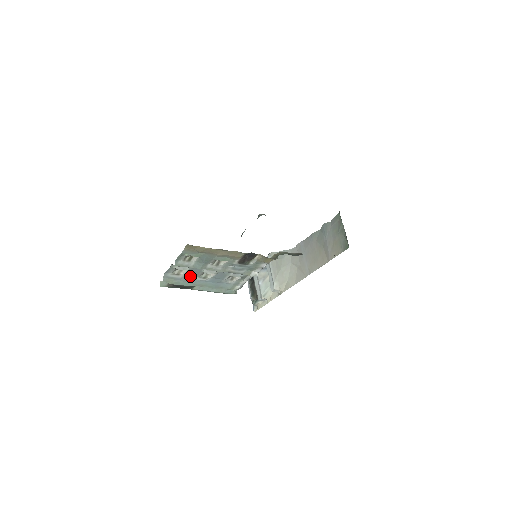
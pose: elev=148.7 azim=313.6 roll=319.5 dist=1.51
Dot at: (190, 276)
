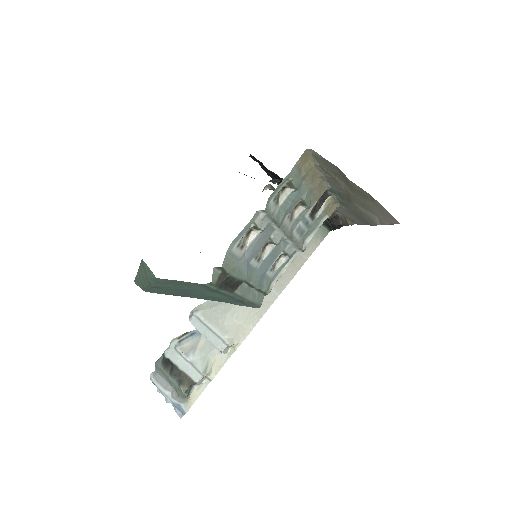
Dot at: (251, 252)
